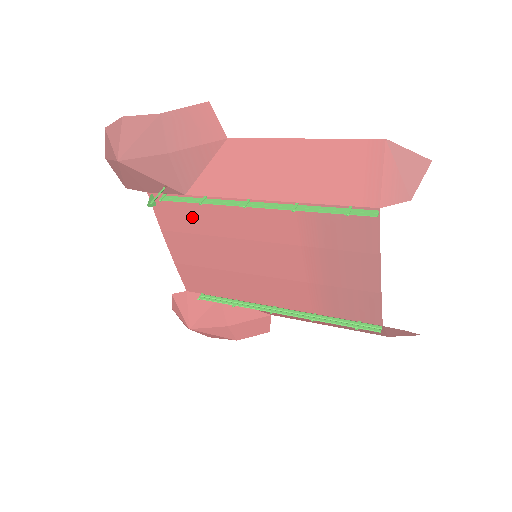
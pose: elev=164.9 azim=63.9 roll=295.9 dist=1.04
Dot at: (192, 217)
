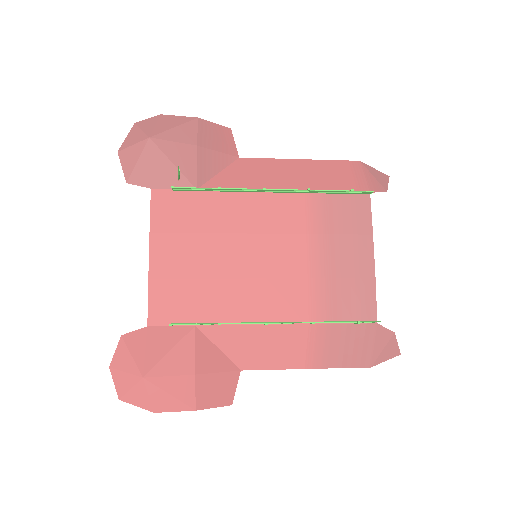
Dot at: (196, 213)
